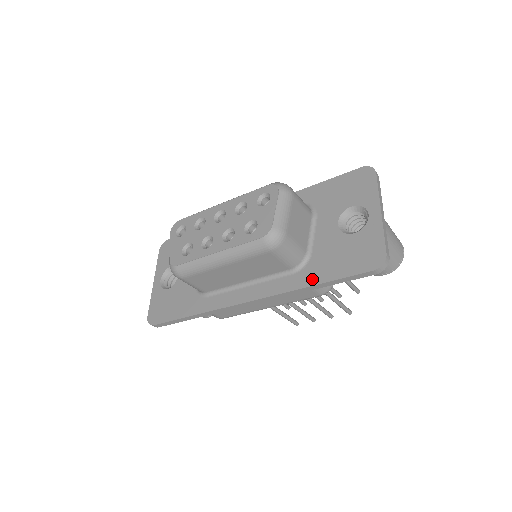
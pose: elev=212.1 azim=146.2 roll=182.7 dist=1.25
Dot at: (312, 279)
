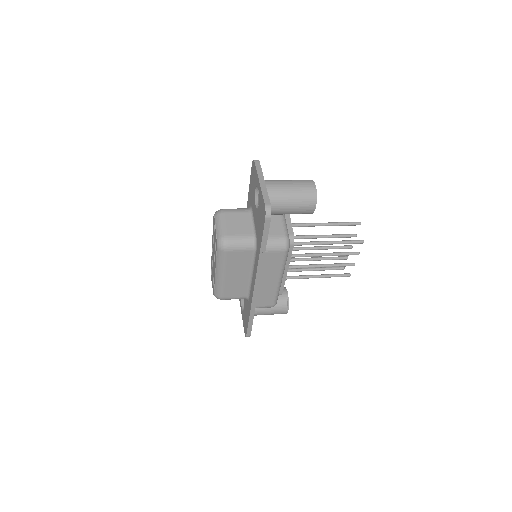
Dot at: (259, 248)
